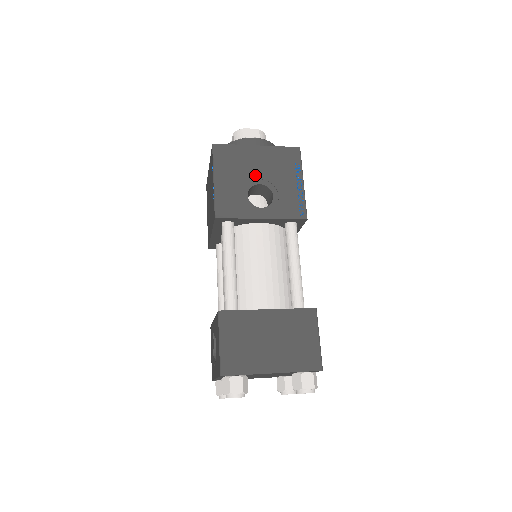
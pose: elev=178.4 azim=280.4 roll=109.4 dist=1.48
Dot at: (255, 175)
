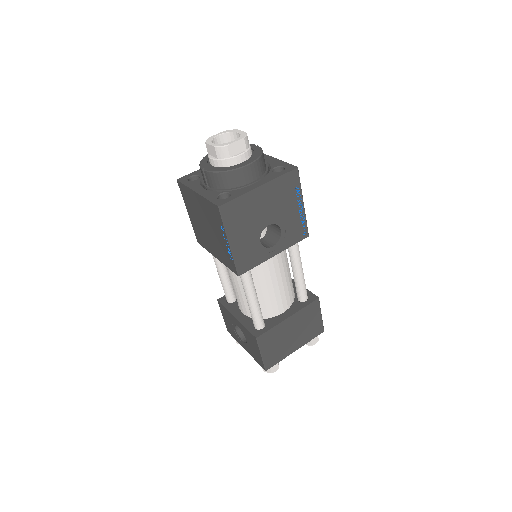
Dot at: (263, 219)
